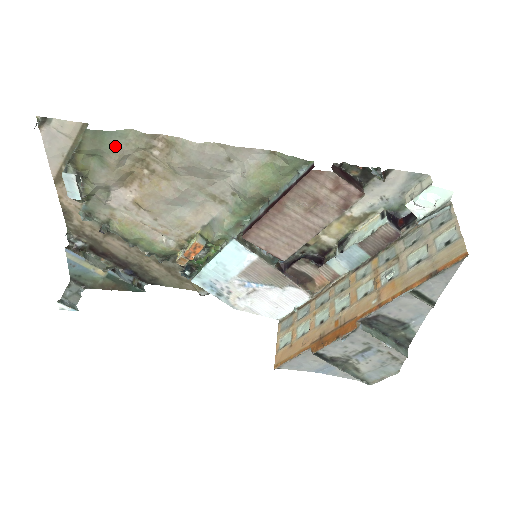
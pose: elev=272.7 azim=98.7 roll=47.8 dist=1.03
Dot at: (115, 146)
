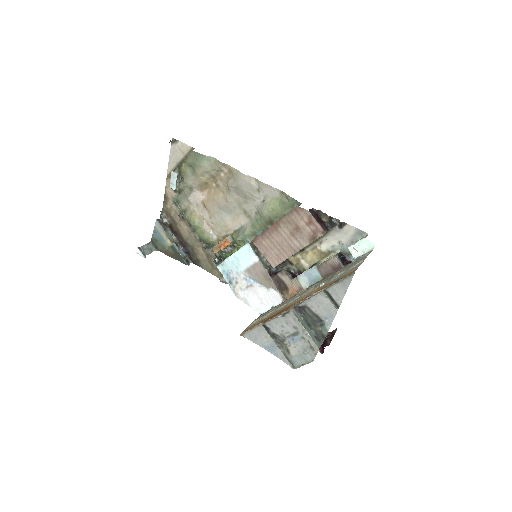
Dot at: (203, 164)
